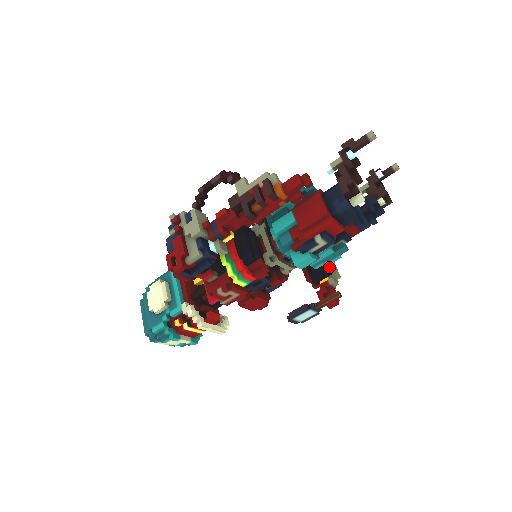
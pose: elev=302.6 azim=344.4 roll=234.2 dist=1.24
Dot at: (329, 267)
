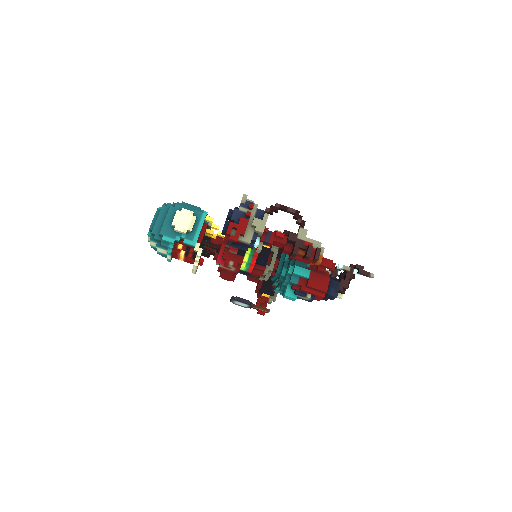
Dot at: (274, 291)
